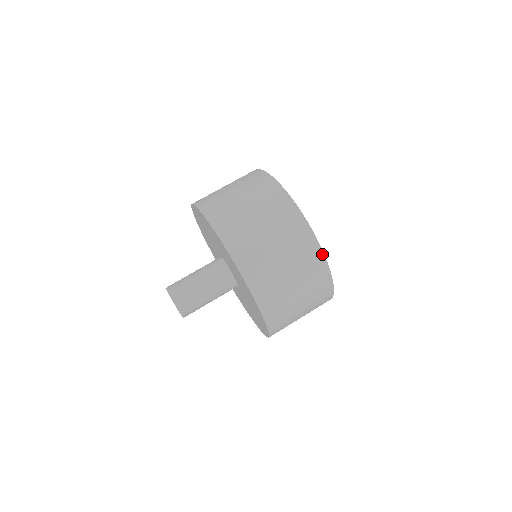
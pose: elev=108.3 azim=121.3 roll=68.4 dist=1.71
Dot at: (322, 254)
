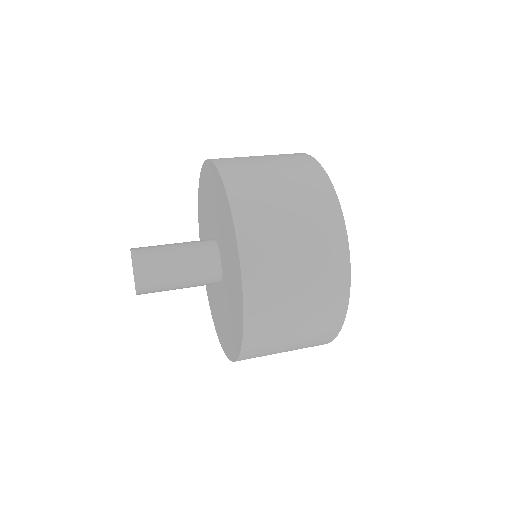
Dot at: occluded
